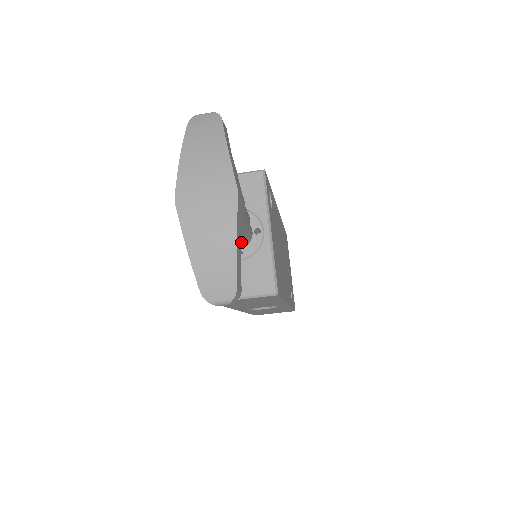
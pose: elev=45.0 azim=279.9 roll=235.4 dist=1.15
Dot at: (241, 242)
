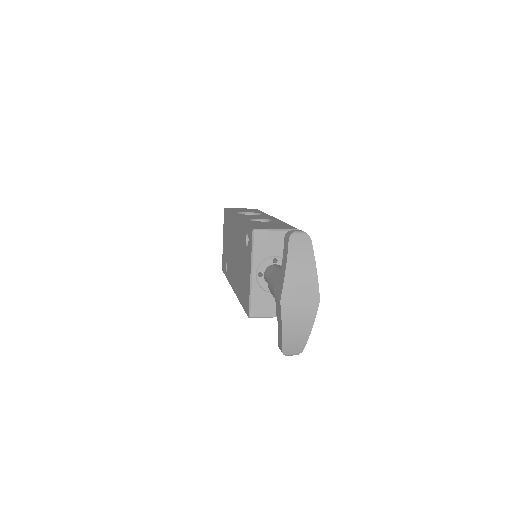
Dot at: occluded
